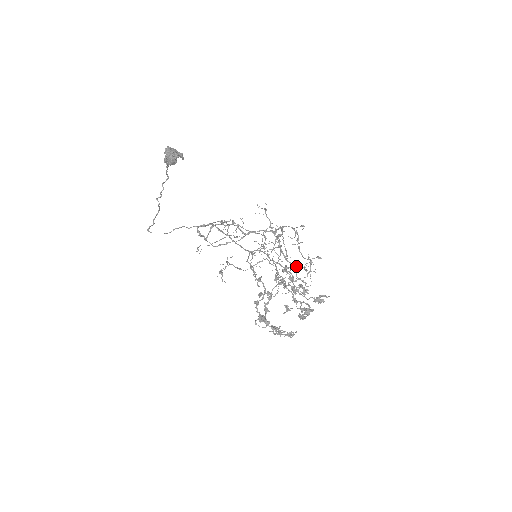
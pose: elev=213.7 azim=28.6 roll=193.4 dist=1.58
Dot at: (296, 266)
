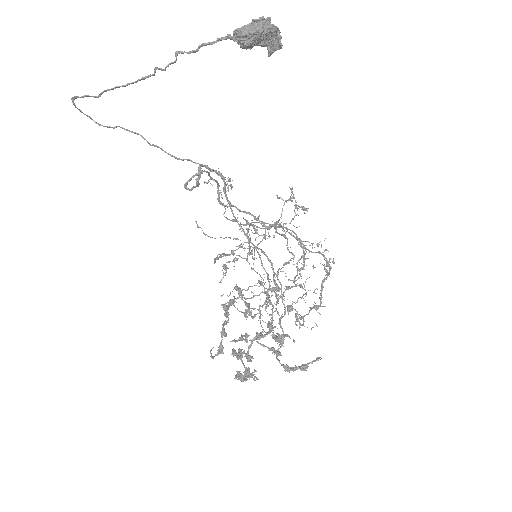
Dot at: occluded
